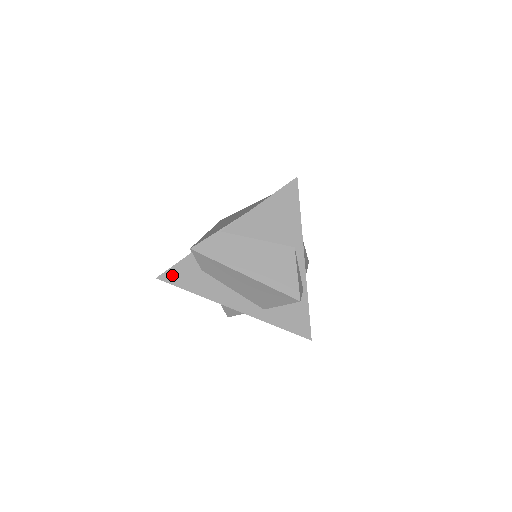
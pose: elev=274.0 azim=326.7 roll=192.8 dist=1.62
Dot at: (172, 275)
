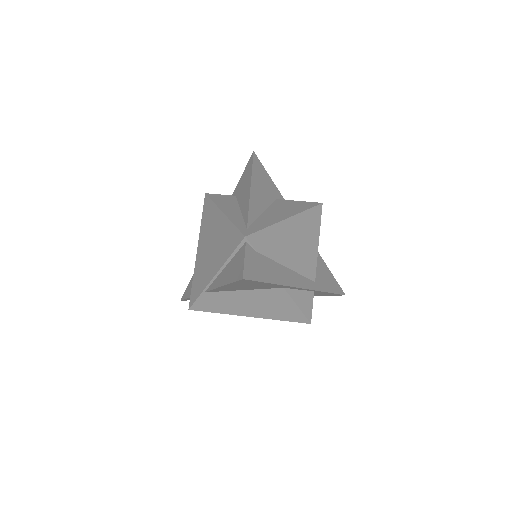
Dot at: occluded
